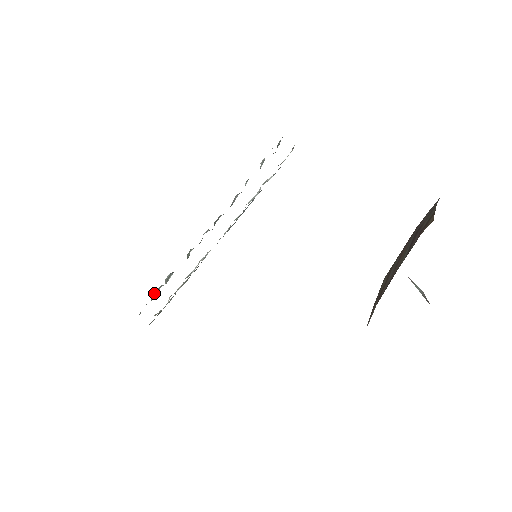
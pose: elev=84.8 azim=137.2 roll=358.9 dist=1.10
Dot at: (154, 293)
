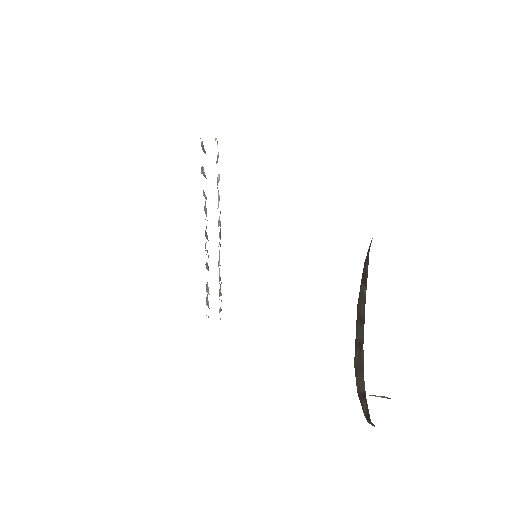
Dot at: (206, 302)
